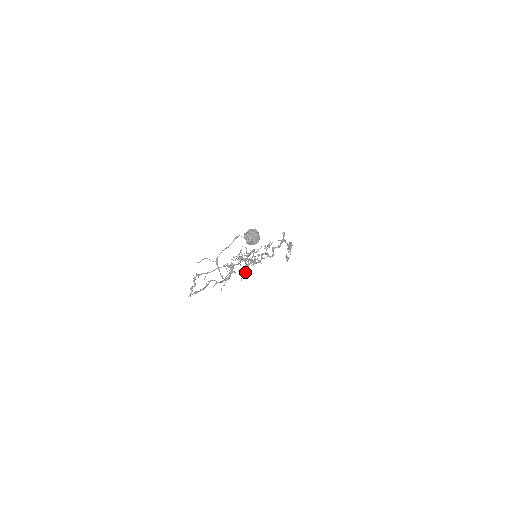
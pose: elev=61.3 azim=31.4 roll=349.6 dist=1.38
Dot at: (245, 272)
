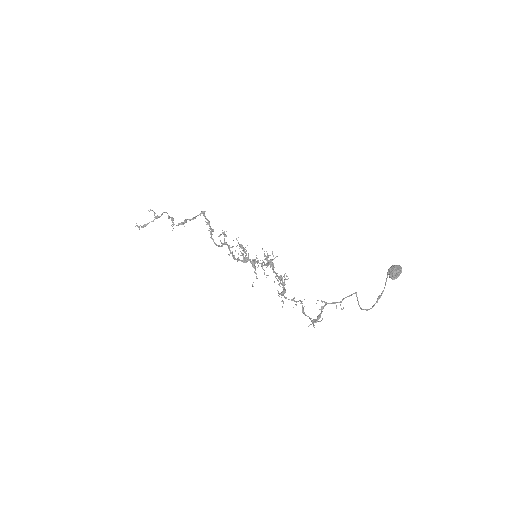
Dot at: (256, 276)
